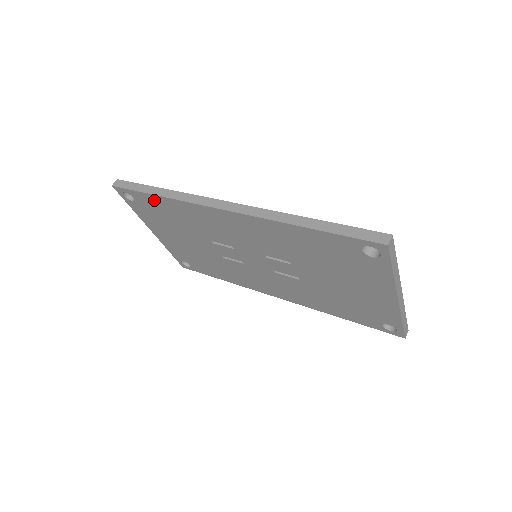
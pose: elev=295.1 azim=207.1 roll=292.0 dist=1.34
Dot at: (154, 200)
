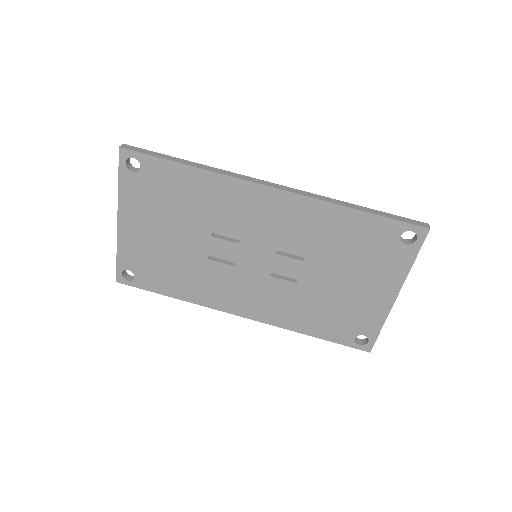
Dot at: (175, 171)
